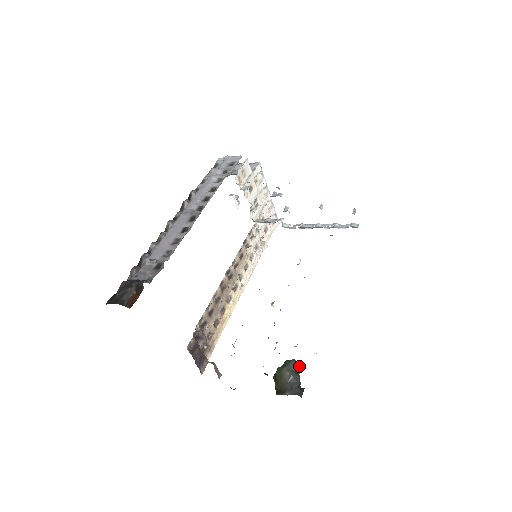
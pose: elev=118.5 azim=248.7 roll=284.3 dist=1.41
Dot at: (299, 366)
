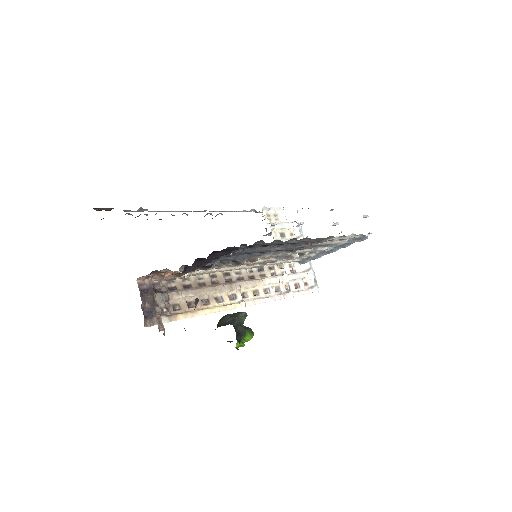
Dot at: occluded
